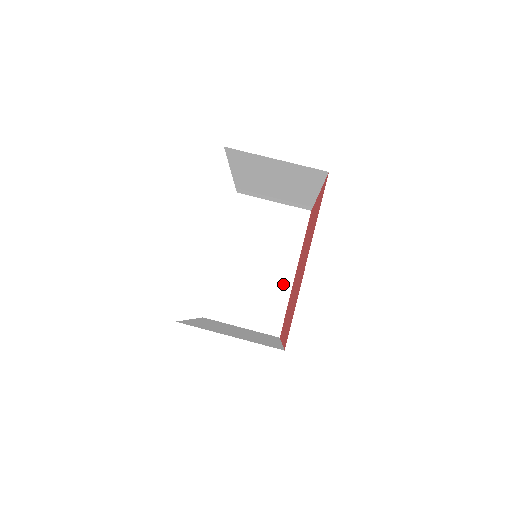
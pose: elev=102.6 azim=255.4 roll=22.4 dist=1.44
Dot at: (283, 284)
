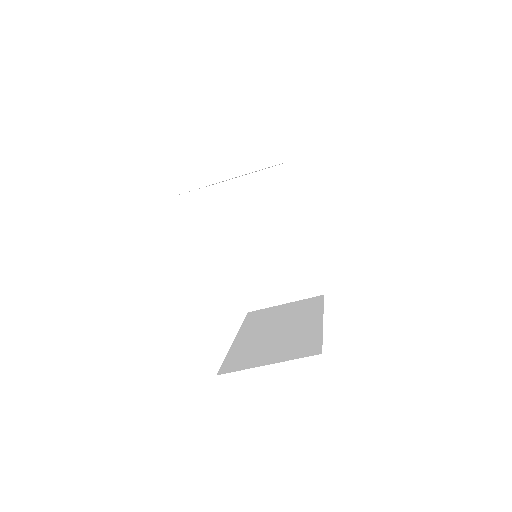
Dot at: (300, 246)
